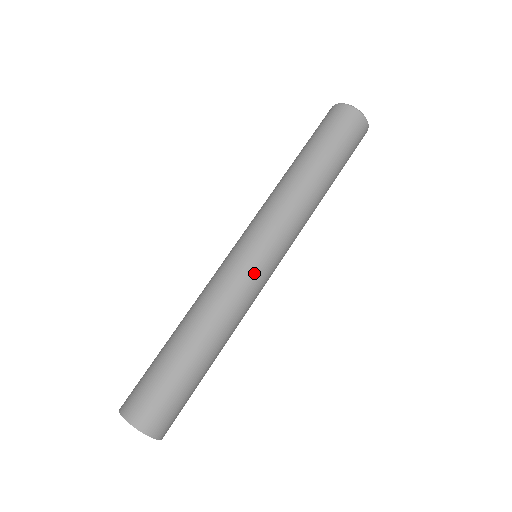
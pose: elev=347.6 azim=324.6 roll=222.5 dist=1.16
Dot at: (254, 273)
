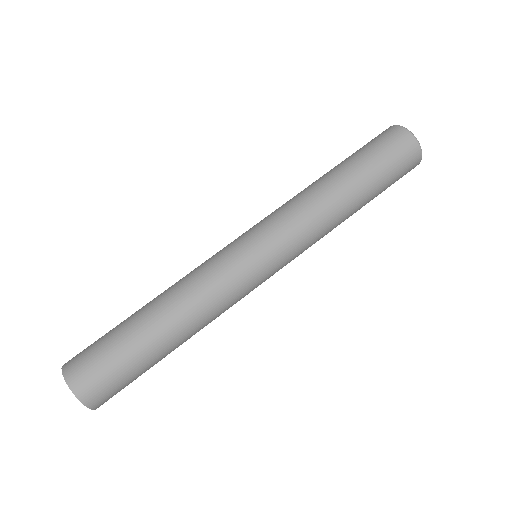
Dot at: (234, 257)
